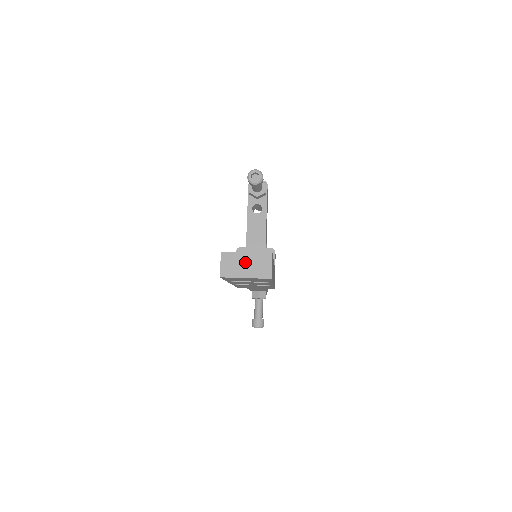
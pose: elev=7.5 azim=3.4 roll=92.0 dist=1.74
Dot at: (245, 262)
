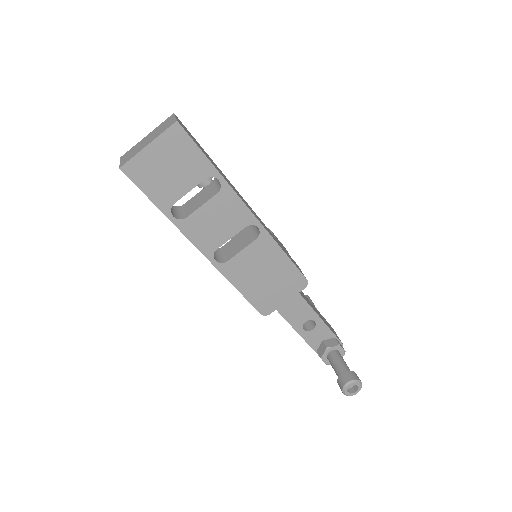
Dot at: (146, 140)
